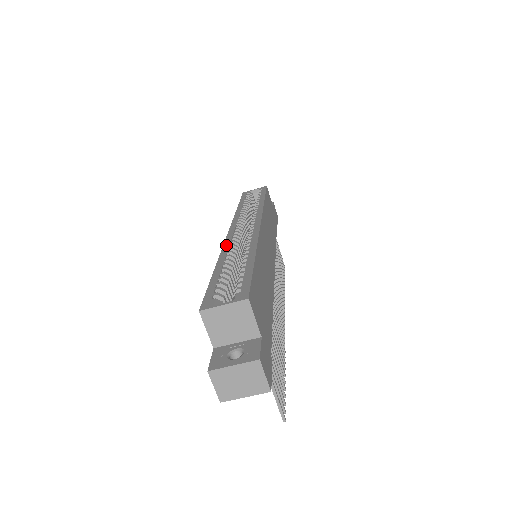
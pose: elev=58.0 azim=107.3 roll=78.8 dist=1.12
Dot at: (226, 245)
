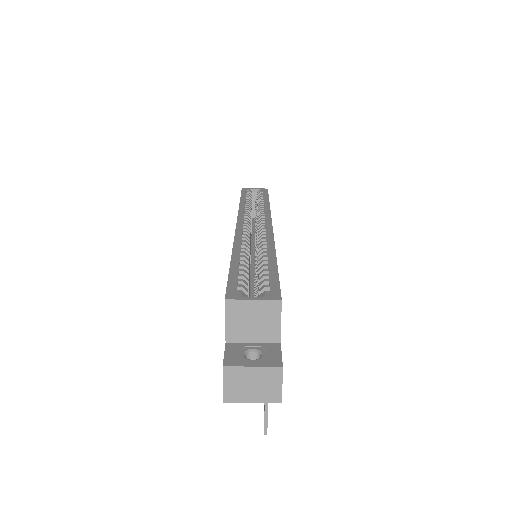
Dot at: (238, 237)
